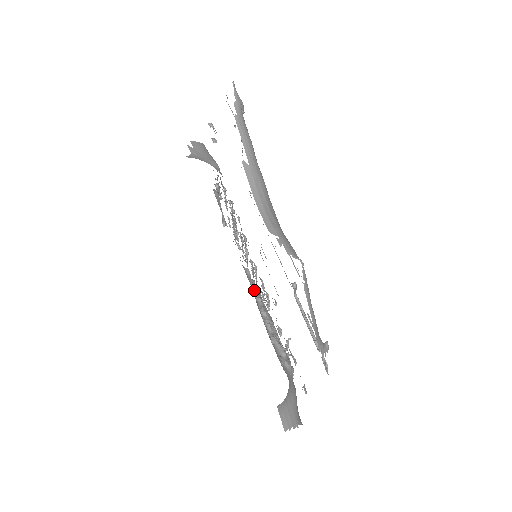
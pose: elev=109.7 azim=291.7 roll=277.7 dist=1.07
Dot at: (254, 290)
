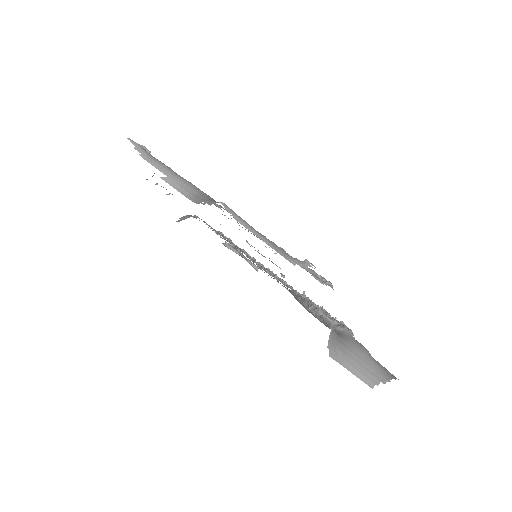
Dot at: (302, 299)
